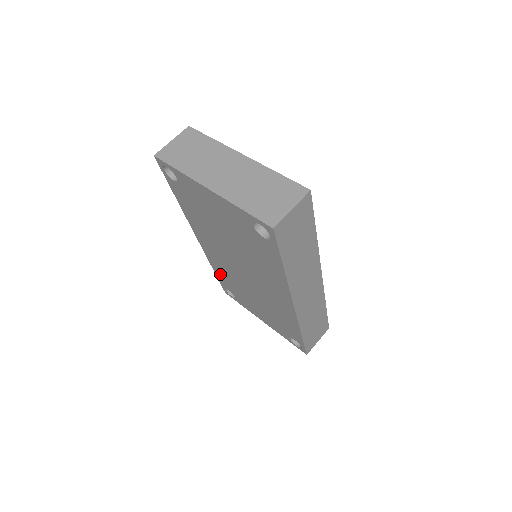
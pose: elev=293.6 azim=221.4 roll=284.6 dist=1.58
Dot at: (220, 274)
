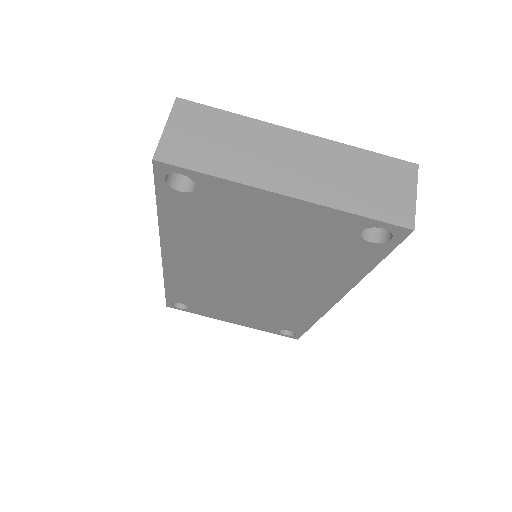
Dot at: (179, 290)
